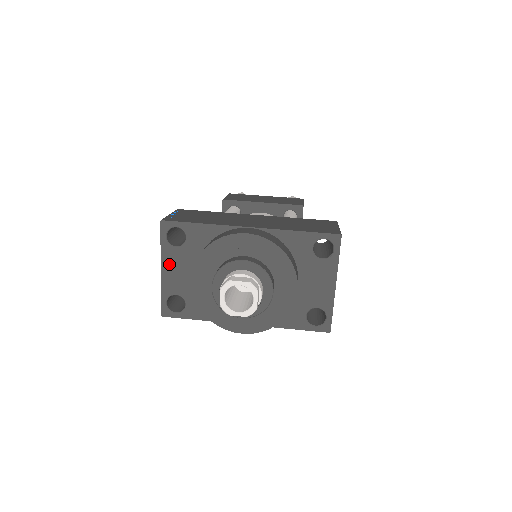
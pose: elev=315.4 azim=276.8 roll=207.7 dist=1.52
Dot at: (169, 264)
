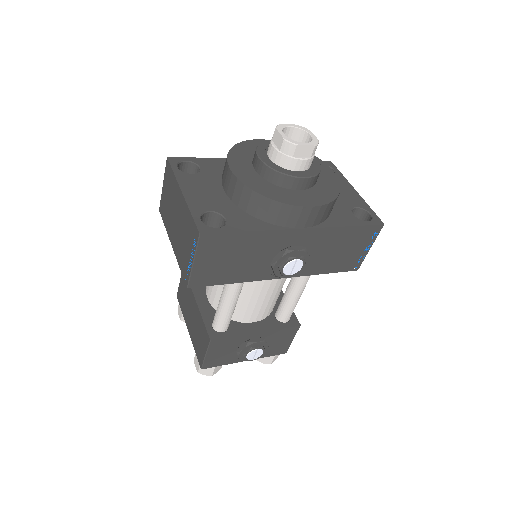
Dot at: (190, 187)
